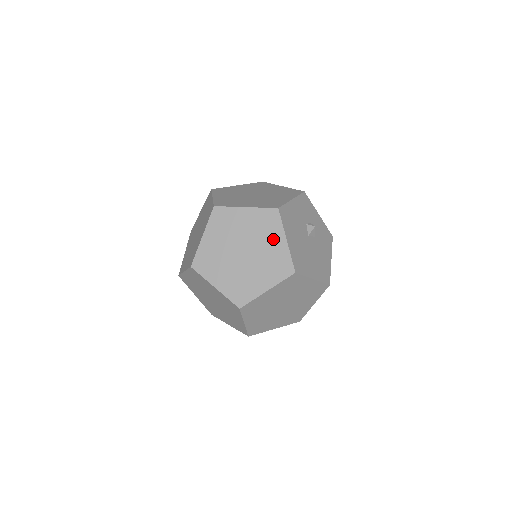
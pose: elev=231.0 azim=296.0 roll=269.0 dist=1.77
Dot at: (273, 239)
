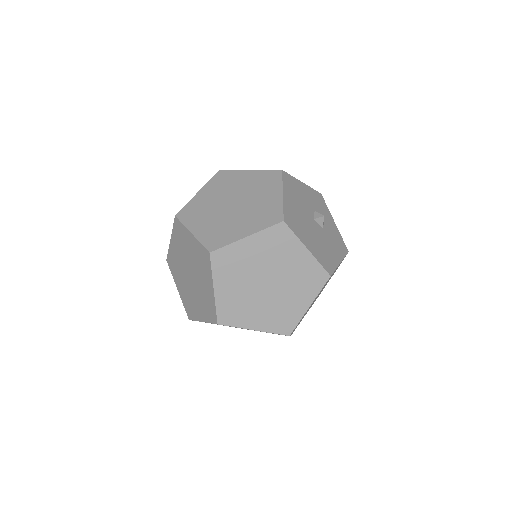
Dot at: (268, 193)
